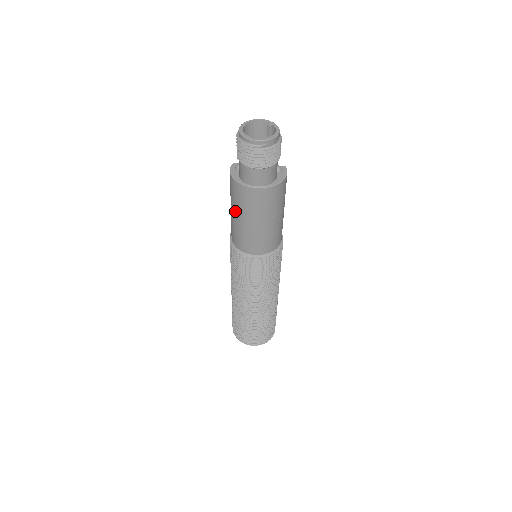
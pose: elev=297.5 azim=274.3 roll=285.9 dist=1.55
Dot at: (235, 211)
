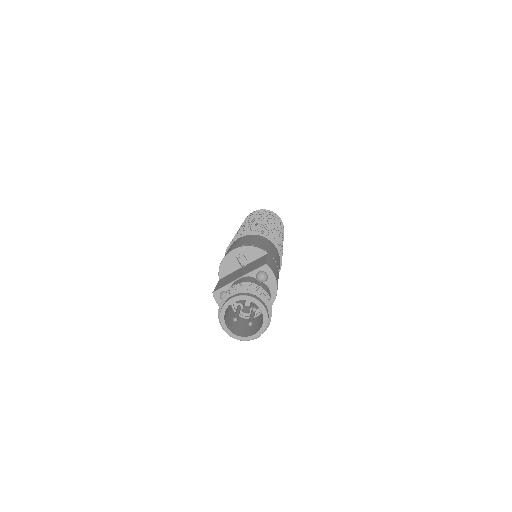
Dot at: occluded
